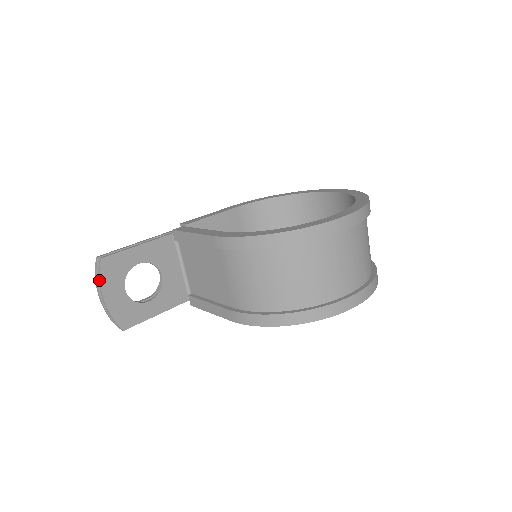
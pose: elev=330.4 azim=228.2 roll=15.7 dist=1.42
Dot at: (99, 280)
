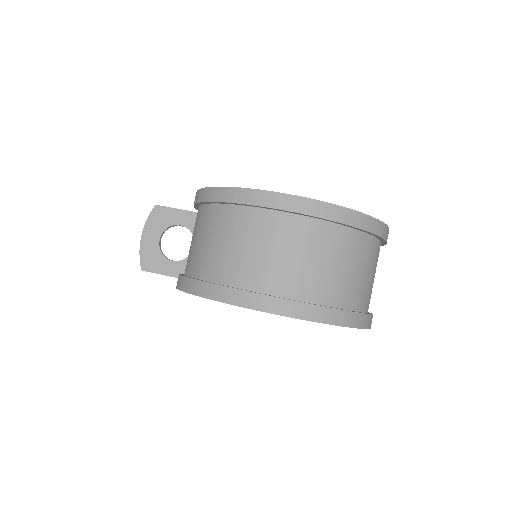
Dot at: (147, 220)
